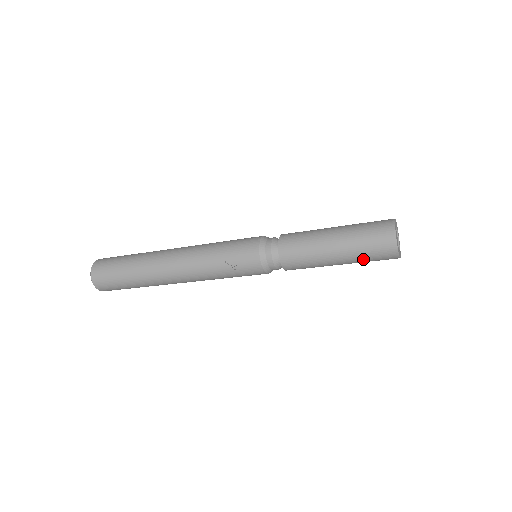
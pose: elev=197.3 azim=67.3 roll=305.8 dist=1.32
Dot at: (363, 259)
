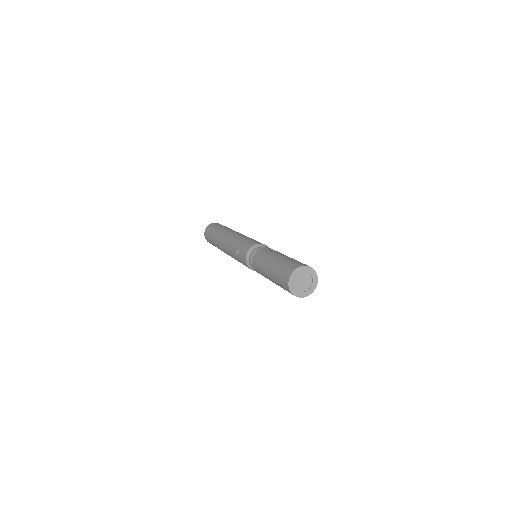
Dot at: (279, 284)
